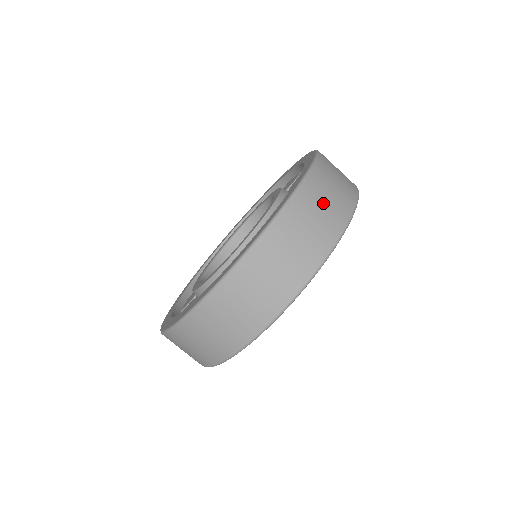
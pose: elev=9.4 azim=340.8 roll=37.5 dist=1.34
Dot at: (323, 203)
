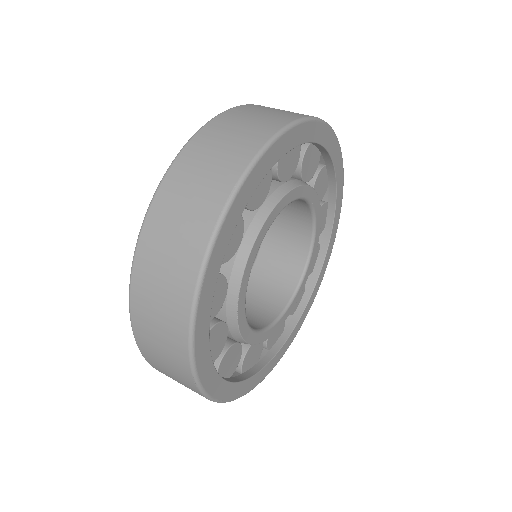
Dot at: (191, 189)
